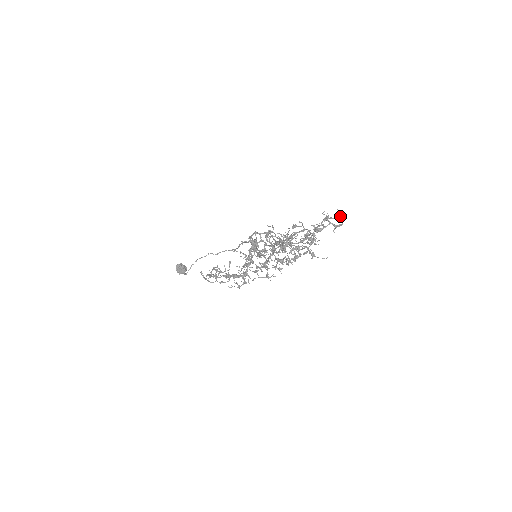
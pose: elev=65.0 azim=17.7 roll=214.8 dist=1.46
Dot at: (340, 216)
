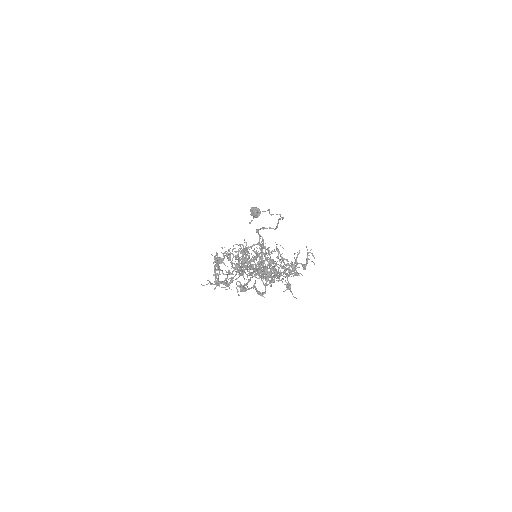
Dot at: (279, 275)
